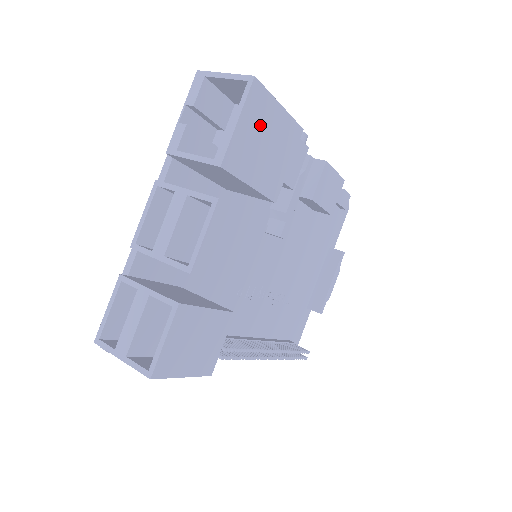
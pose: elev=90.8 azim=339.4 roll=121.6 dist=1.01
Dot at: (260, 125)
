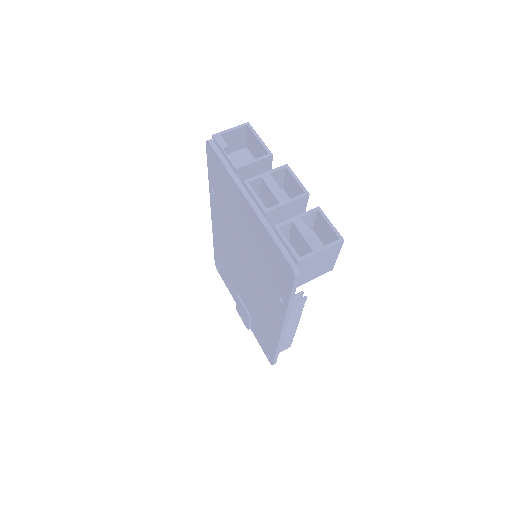
Dot at: occluded
